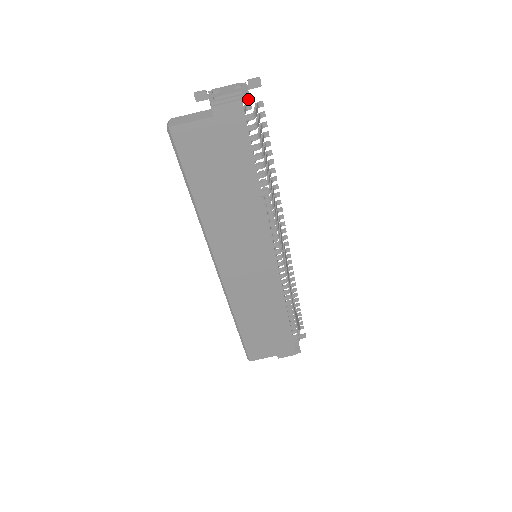
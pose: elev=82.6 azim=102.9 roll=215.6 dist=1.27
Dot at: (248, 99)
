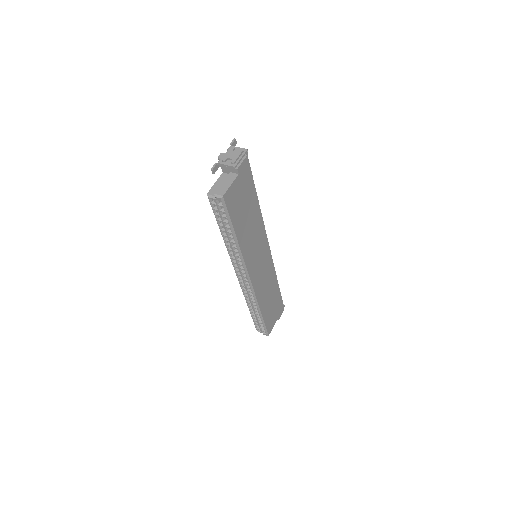
Dot at: (247, 153)
